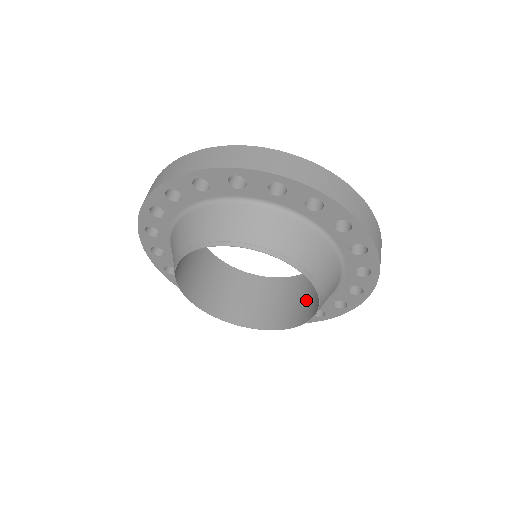
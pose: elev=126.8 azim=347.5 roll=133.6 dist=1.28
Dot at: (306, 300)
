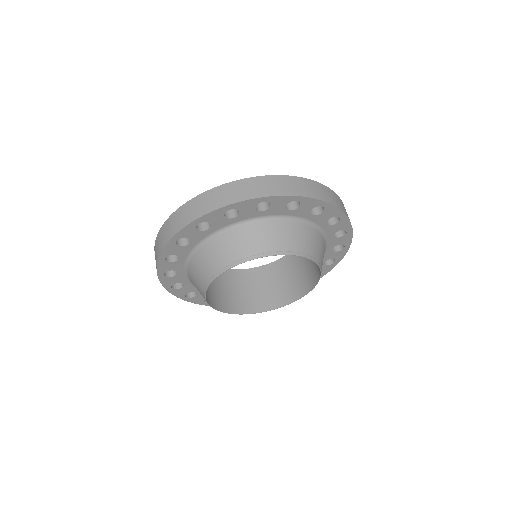
Dot at: (294, 279)
